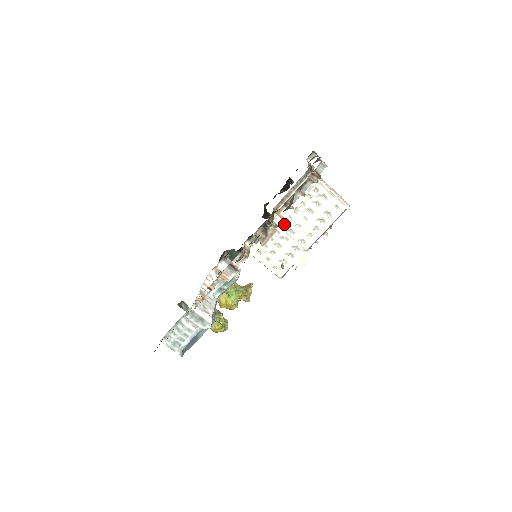
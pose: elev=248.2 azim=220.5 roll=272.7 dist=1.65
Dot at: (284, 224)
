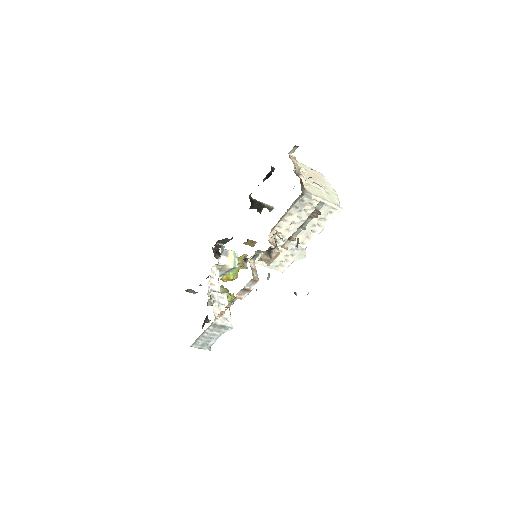
Dot at: (282, 236)
